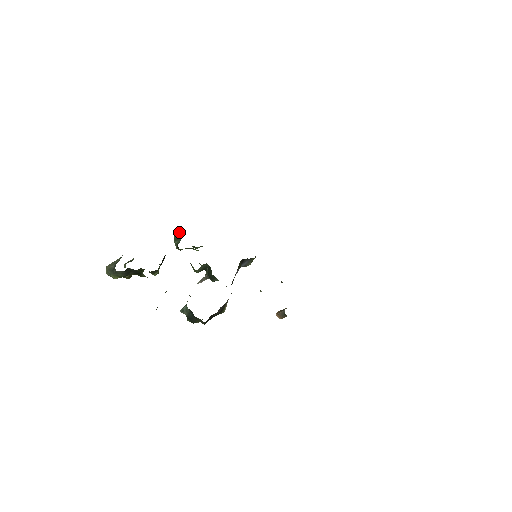
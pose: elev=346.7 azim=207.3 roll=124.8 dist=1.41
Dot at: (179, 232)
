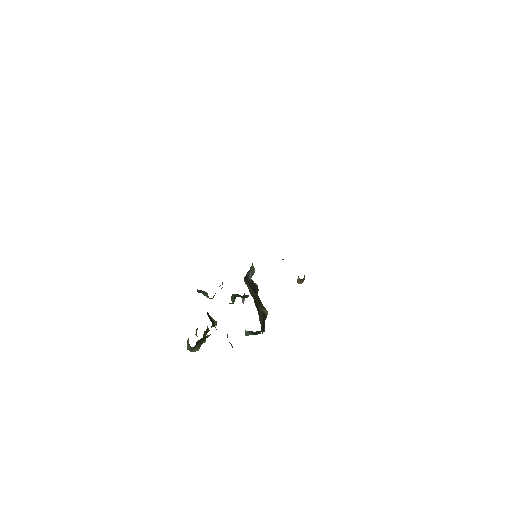
Dot at: (201, 291)
